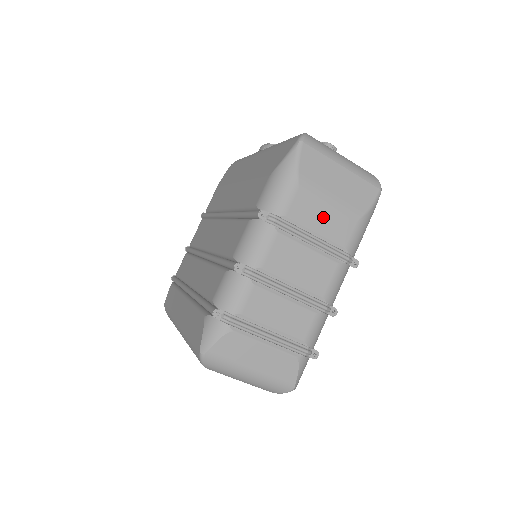
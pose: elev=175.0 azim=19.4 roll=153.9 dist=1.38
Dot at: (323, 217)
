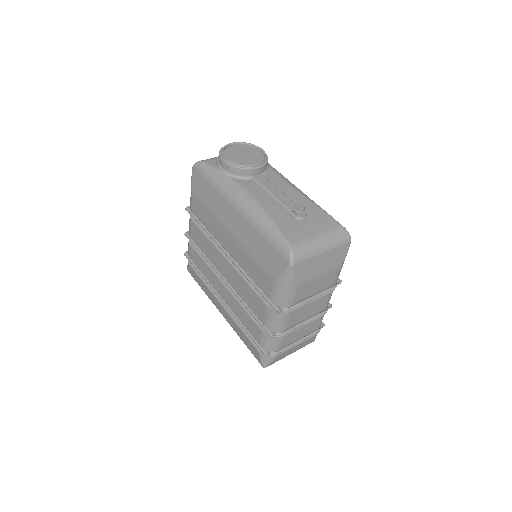
Dot at: (316, 286)
